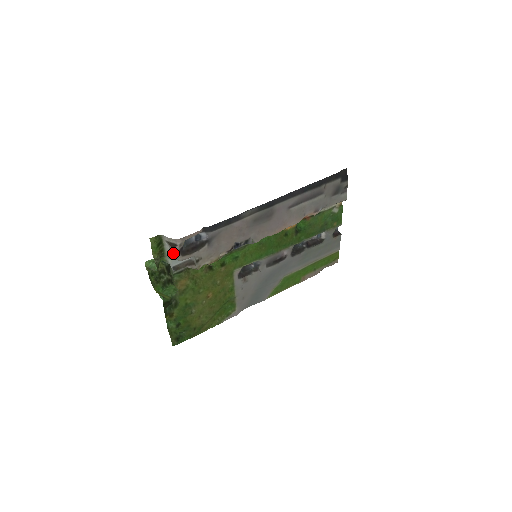
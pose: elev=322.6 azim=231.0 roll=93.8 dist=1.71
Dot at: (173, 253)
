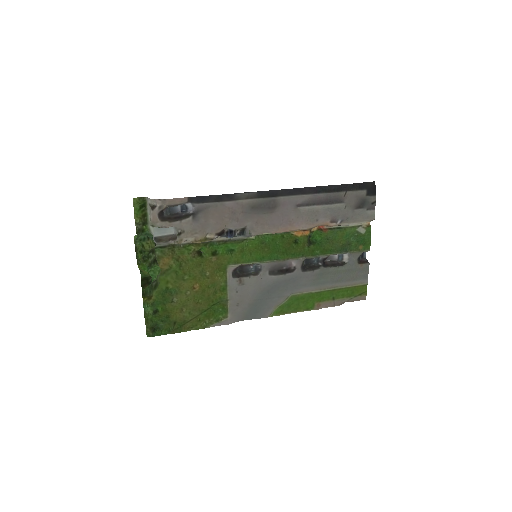
Dot at: (152, 215)
